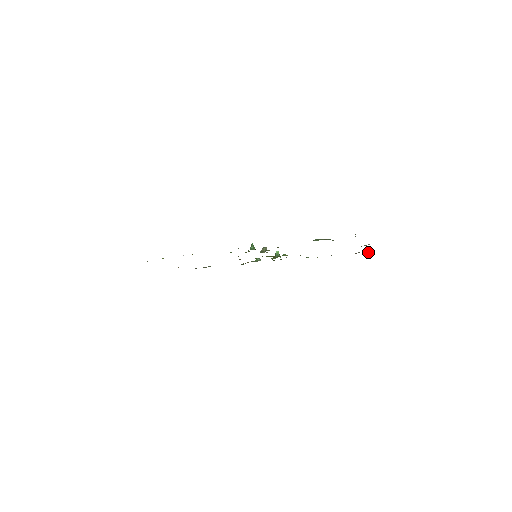
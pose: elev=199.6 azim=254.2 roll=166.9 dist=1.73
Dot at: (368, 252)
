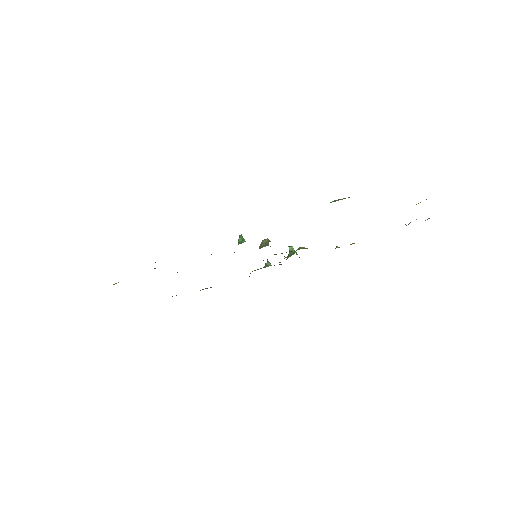
Dot at: (425, 220)
